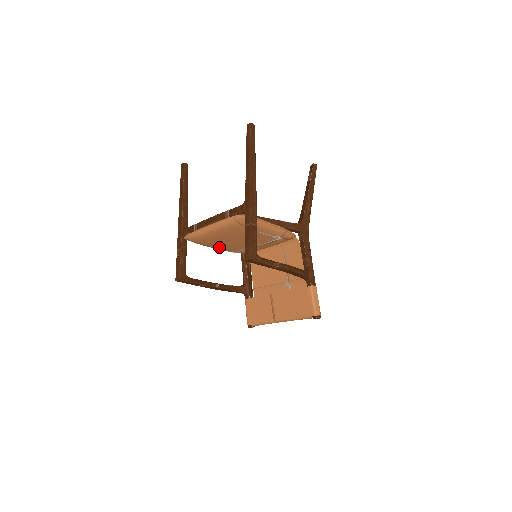
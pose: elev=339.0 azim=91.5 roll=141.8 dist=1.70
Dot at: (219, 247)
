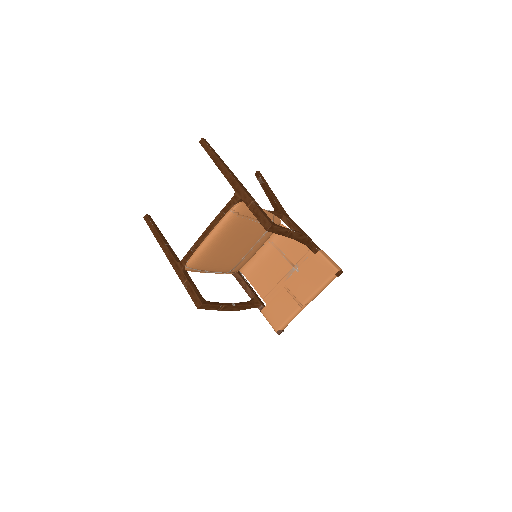
Dot at: (218, 266)
